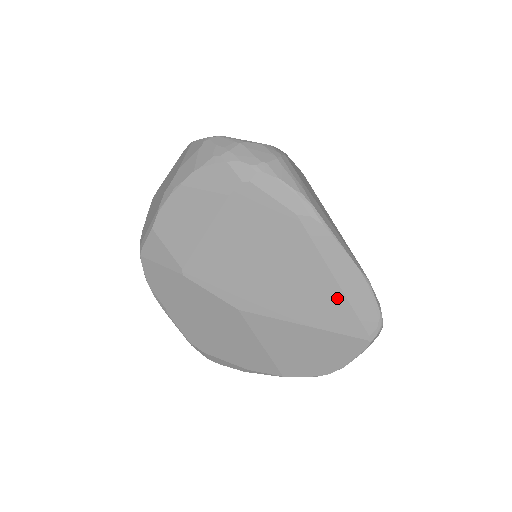
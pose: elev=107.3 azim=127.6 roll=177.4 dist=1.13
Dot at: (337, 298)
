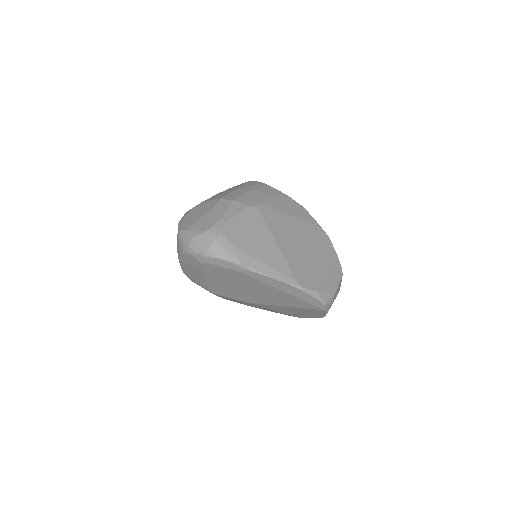
Dot at: (289, 297)
